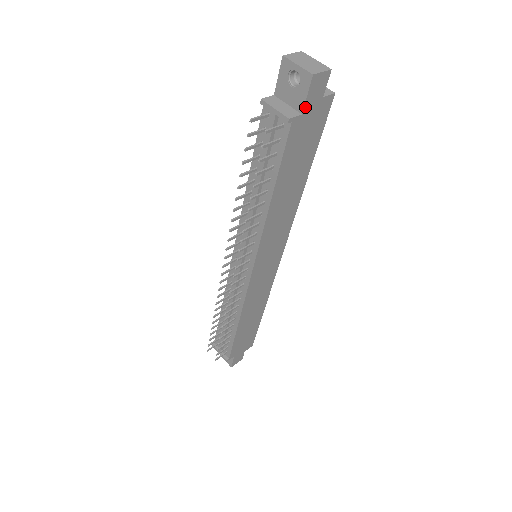
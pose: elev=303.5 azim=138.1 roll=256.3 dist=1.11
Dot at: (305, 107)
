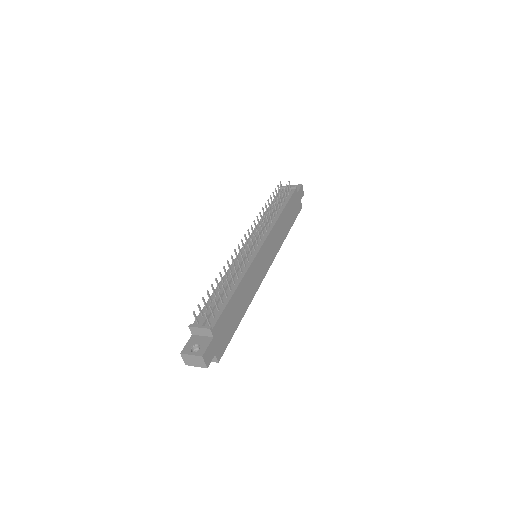
Dot at: (298, 192)
